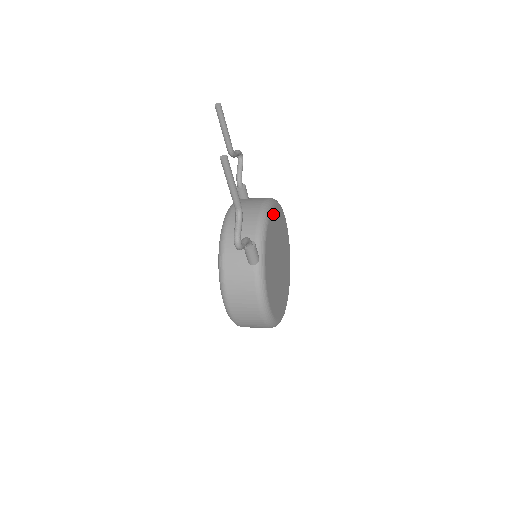
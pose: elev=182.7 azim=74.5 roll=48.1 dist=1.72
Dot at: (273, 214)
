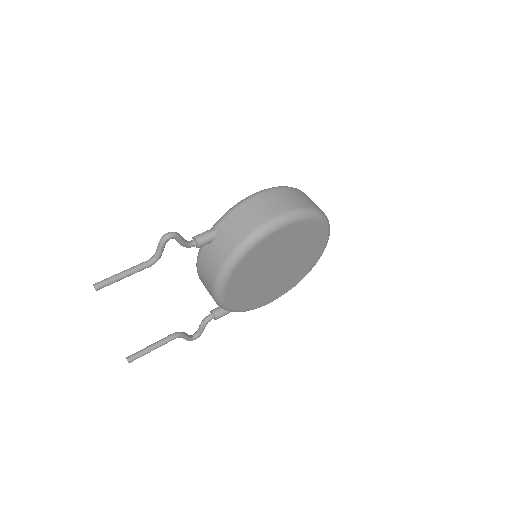
Dot at: (233, 280)
